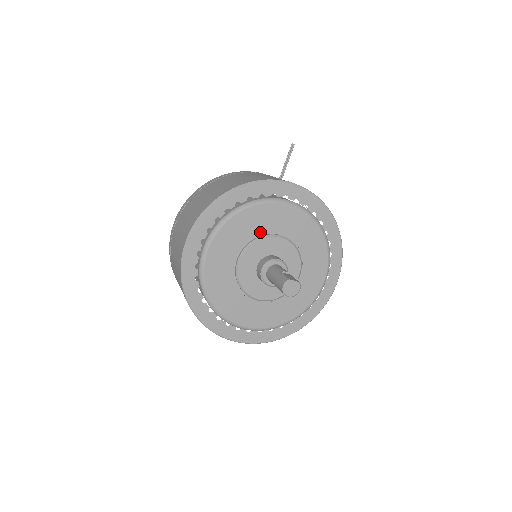
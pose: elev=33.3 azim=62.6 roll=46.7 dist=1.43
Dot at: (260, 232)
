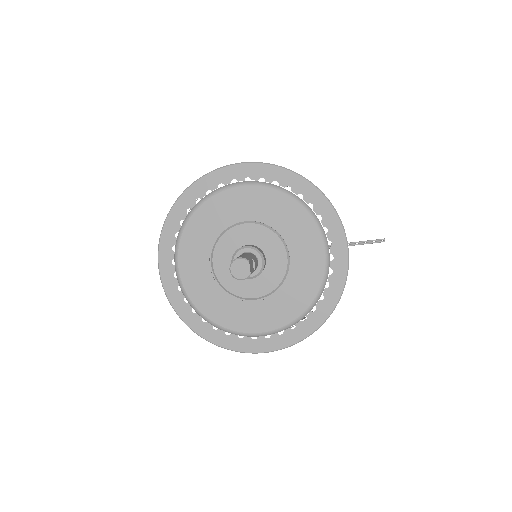
Dot at: (283, 231)
